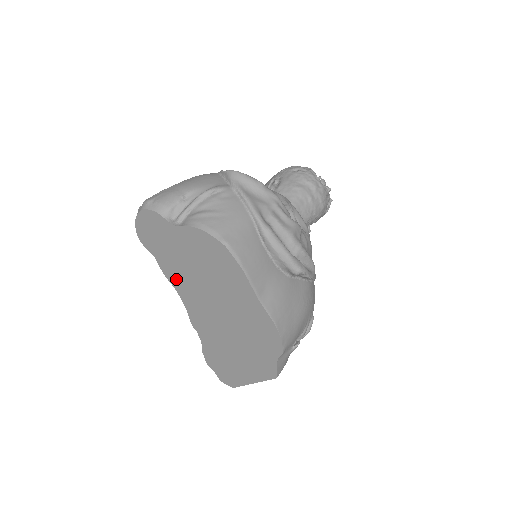
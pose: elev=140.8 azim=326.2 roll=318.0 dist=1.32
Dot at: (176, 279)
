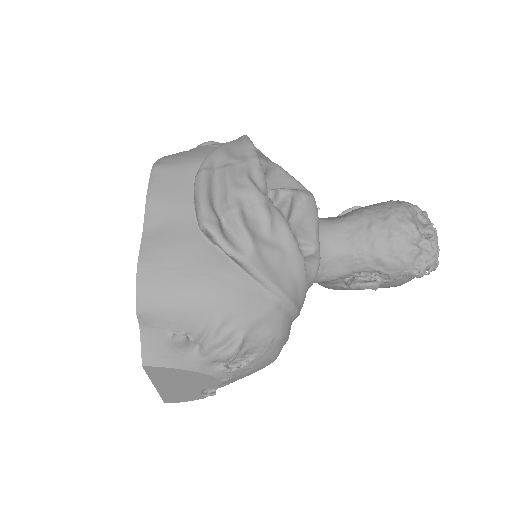
Dot at: occluded
